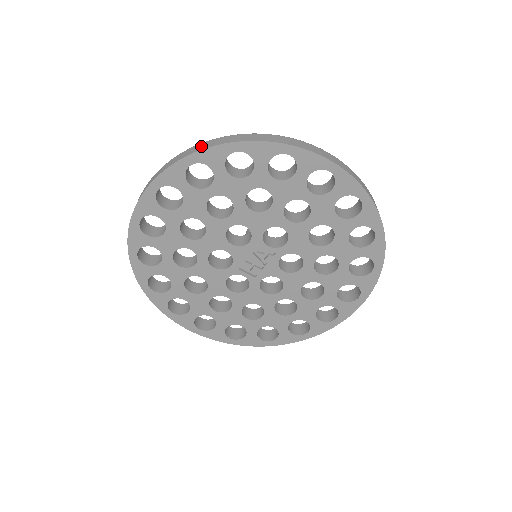
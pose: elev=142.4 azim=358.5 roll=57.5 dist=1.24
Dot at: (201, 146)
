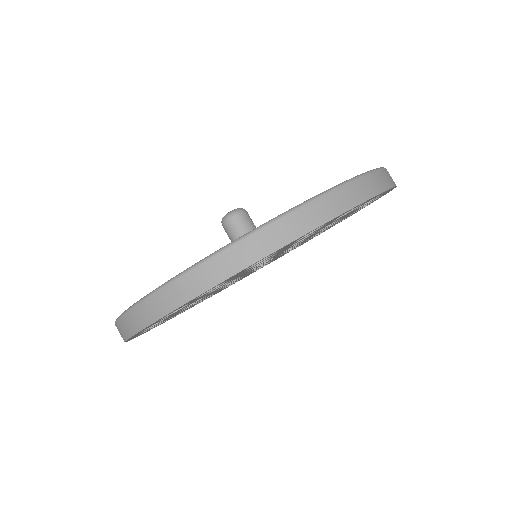
Dot at: (126, 328)
